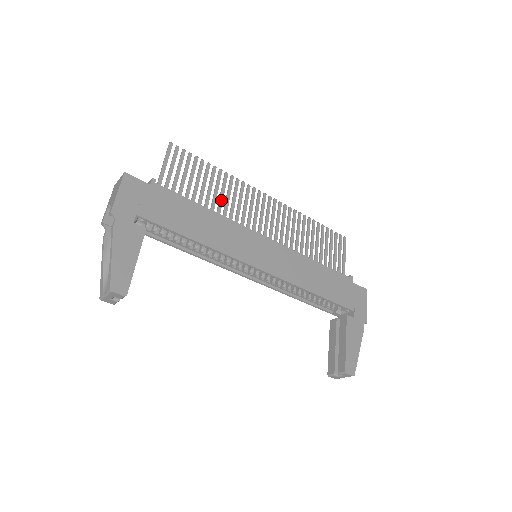
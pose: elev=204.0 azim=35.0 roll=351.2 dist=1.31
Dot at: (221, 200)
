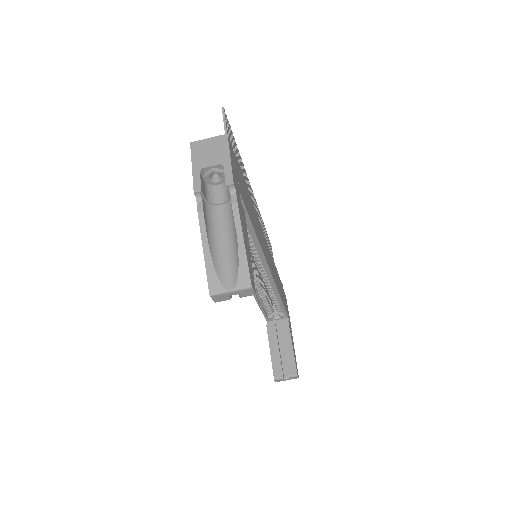
Dot at: occluded
